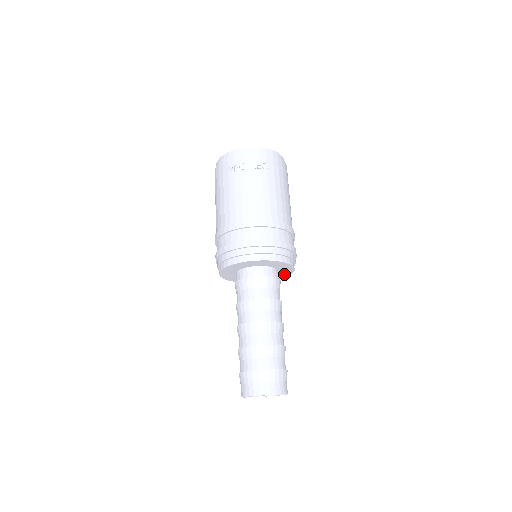
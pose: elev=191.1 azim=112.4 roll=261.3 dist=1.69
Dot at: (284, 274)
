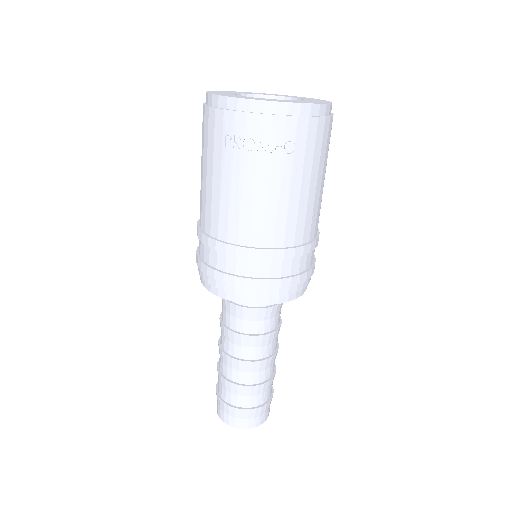
Dot at: occluded
